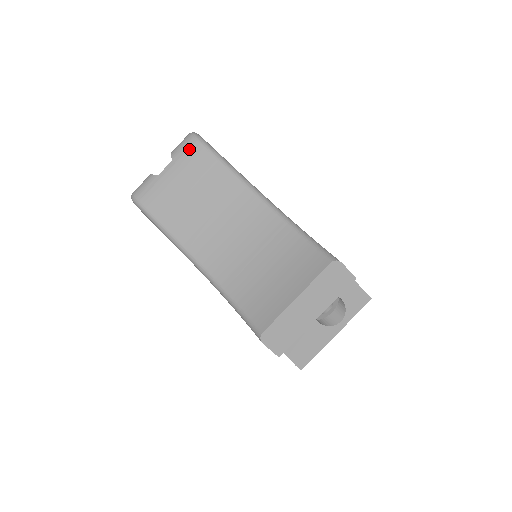
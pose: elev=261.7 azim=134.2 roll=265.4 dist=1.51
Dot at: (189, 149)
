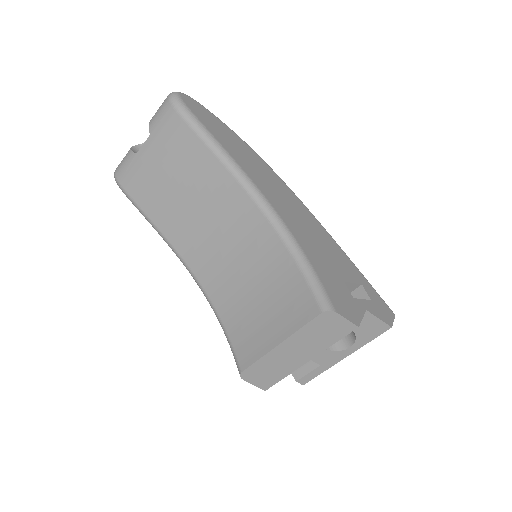
Dot at: (167, 121)
